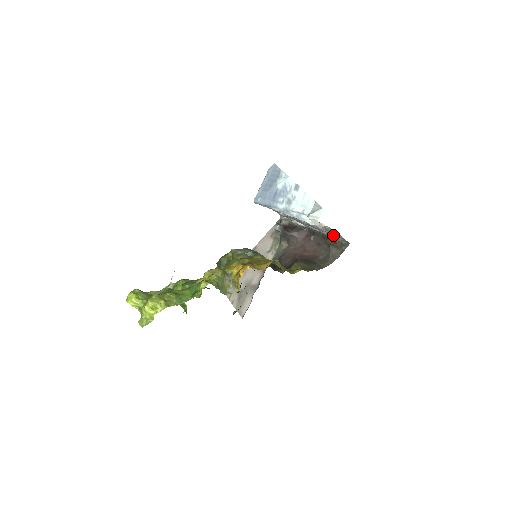
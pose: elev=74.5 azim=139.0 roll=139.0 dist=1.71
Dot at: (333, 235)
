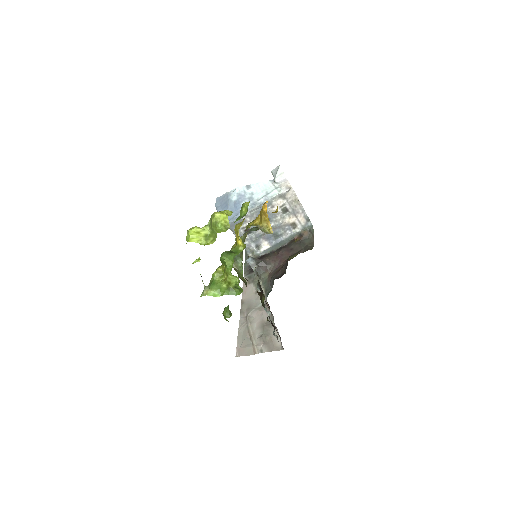
Dot at: (296, 230)
